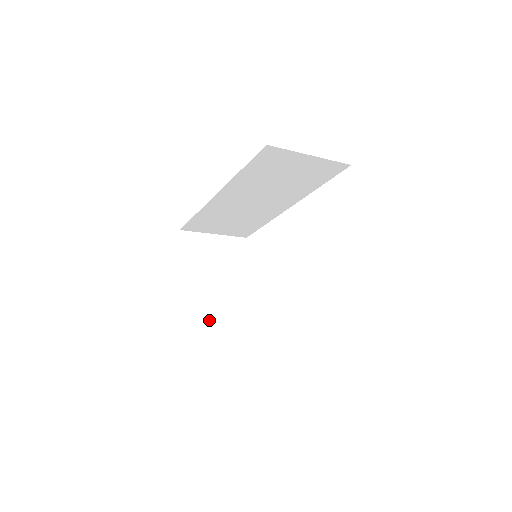
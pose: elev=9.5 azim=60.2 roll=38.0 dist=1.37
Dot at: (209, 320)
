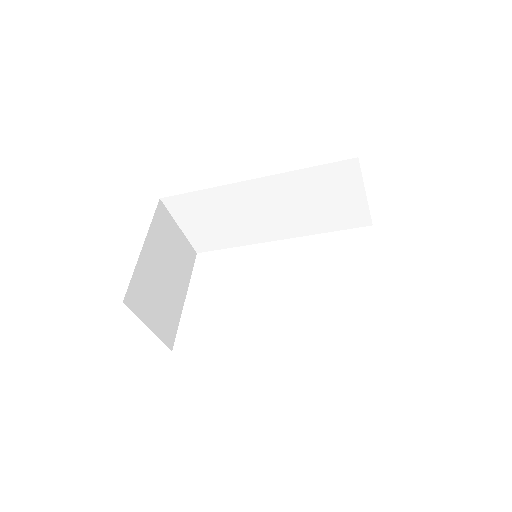
Dot at: (149, 303)
